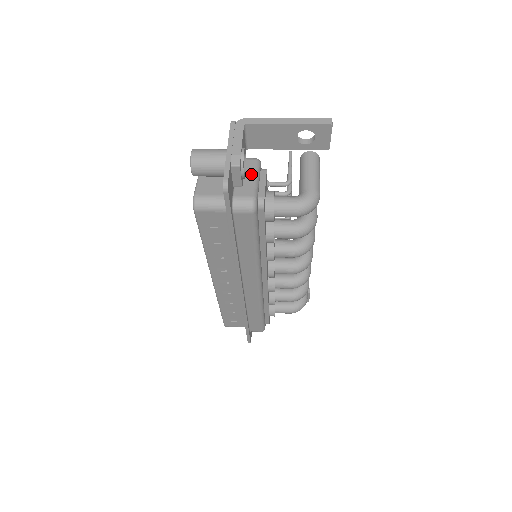
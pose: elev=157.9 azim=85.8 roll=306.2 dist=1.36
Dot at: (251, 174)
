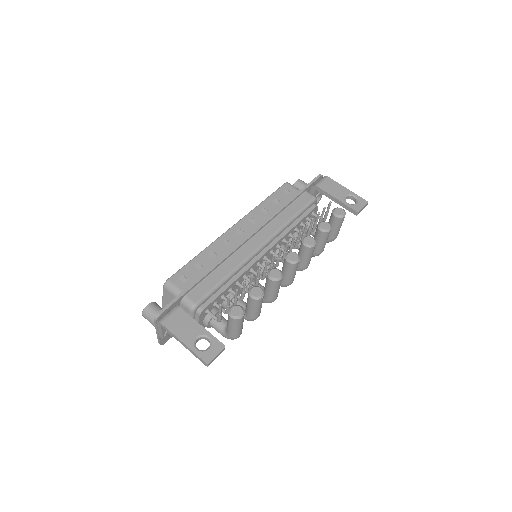
Dot at: occluded
